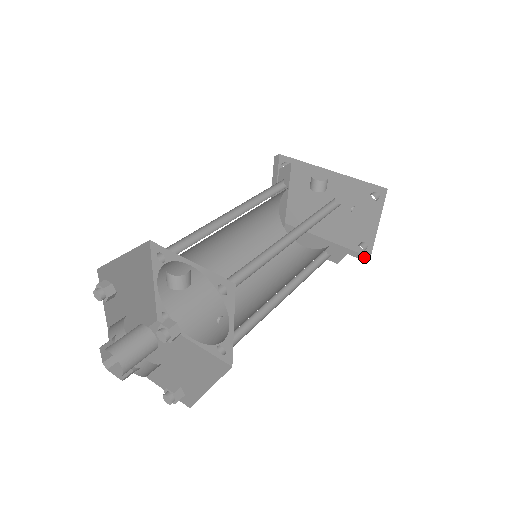
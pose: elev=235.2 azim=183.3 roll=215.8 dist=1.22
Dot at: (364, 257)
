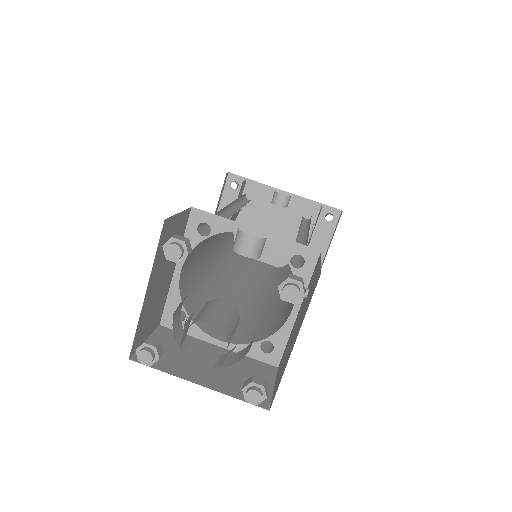
Dot at: occluded
